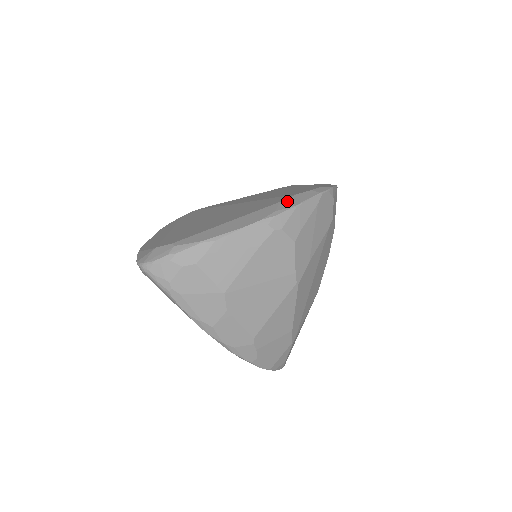
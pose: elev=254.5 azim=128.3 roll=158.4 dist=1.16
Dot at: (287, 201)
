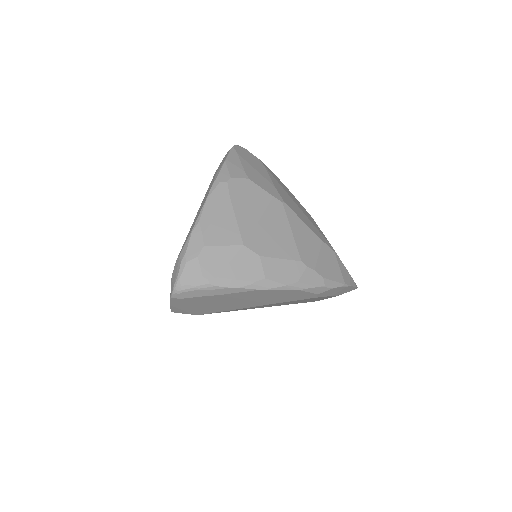
Dot at: (218, 169)
